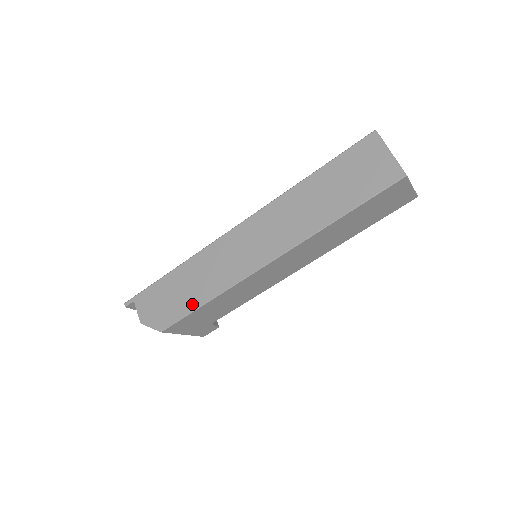
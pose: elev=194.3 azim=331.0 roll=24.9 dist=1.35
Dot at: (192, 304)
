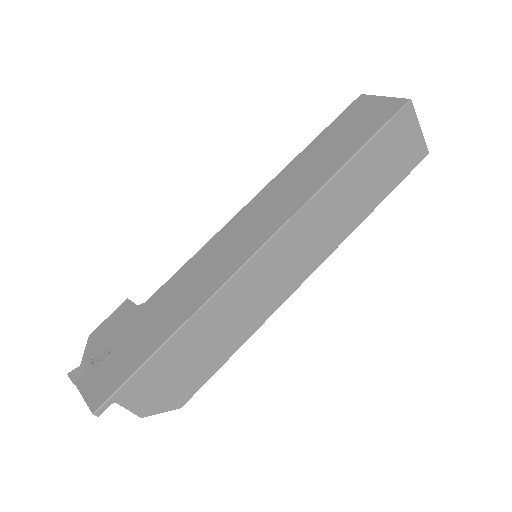
Dot at: (222, 357)
